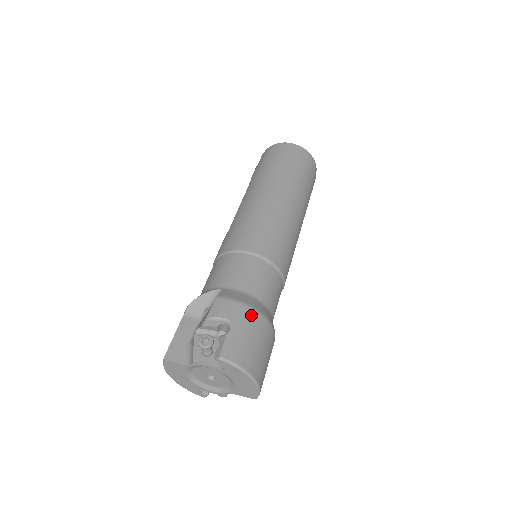
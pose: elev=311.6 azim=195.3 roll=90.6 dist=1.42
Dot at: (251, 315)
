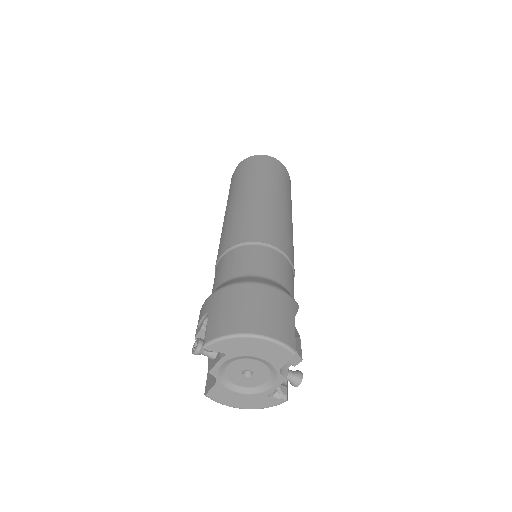
Dot at: (224, 292)
